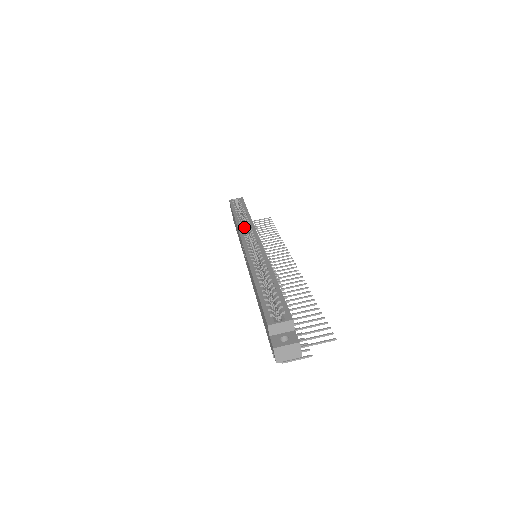
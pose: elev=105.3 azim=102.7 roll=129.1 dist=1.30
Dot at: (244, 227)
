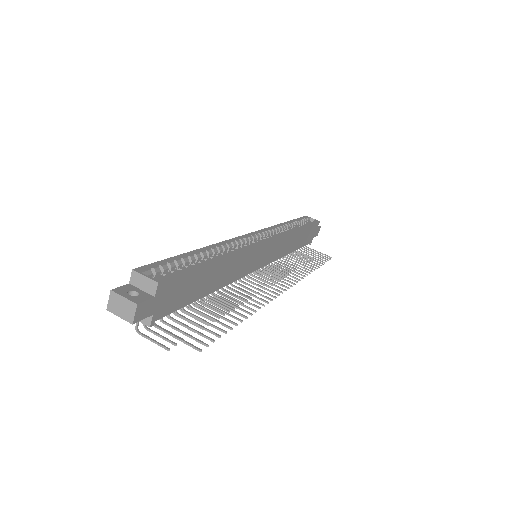
Dot at: occluded
